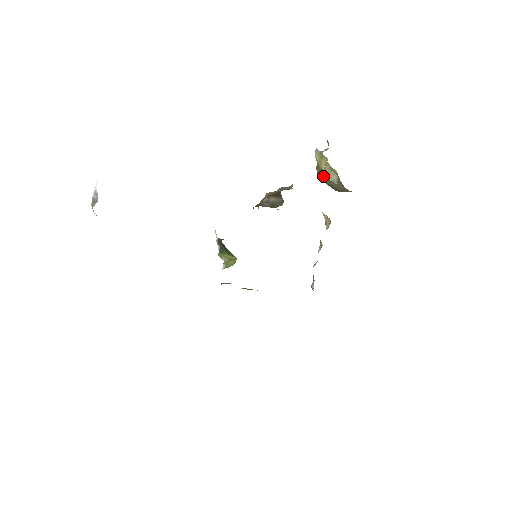
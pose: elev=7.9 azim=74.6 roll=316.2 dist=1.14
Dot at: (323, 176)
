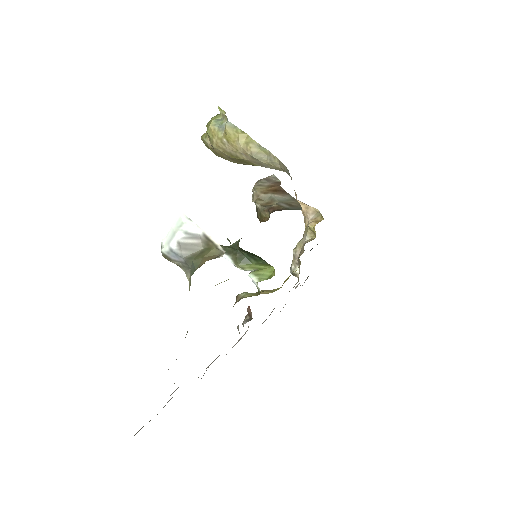
Dot at: (236, 151)
